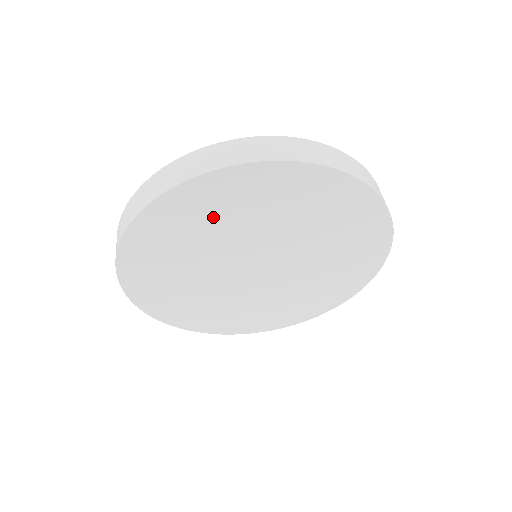
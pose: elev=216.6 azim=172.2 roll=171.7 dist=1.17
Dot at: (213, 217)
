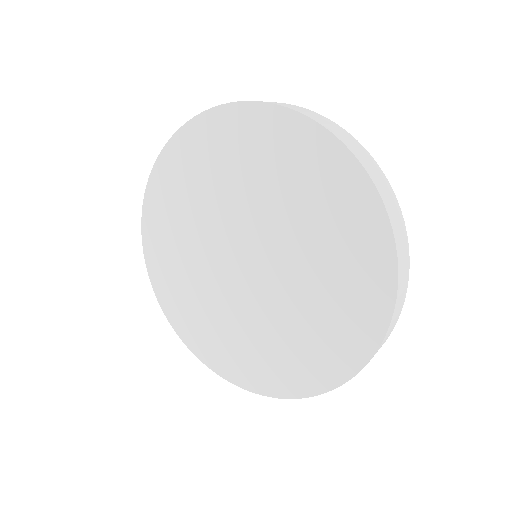
Dot at: (279, 169)
